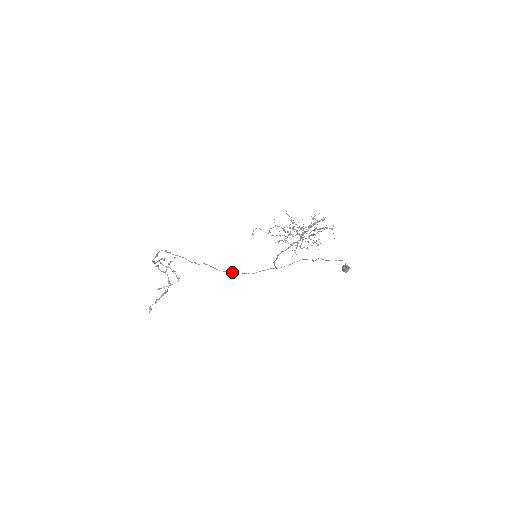
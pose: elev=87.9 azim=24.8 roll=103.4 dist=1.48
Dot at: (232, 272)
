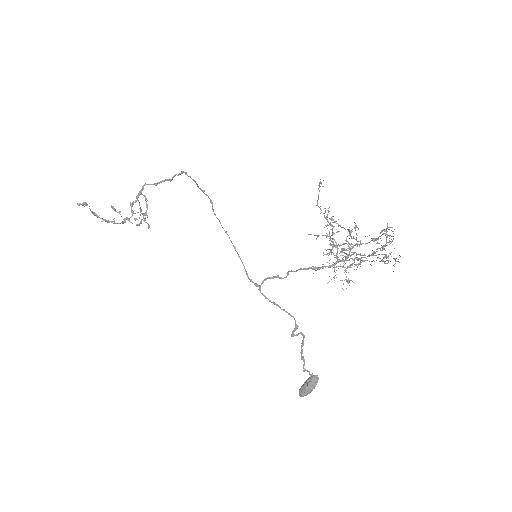
Dot at: (226, 231)
